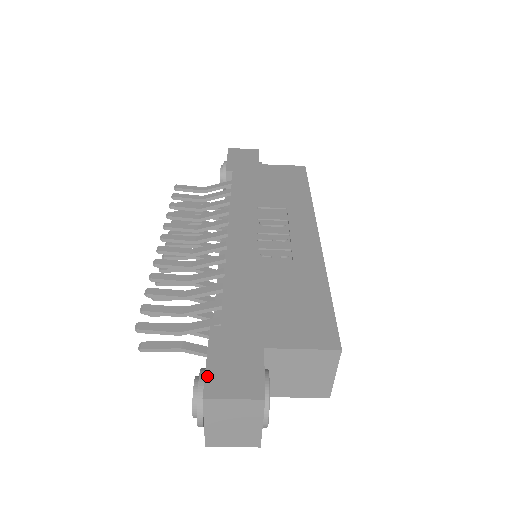
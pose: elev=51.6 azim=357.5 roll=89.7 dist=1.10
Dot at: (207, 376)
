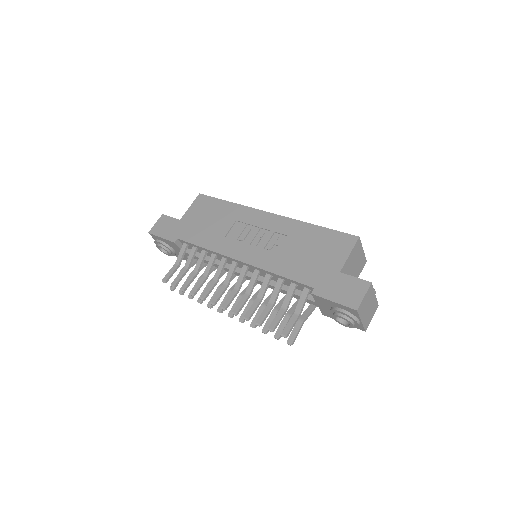
Dot at: (344, 305)
